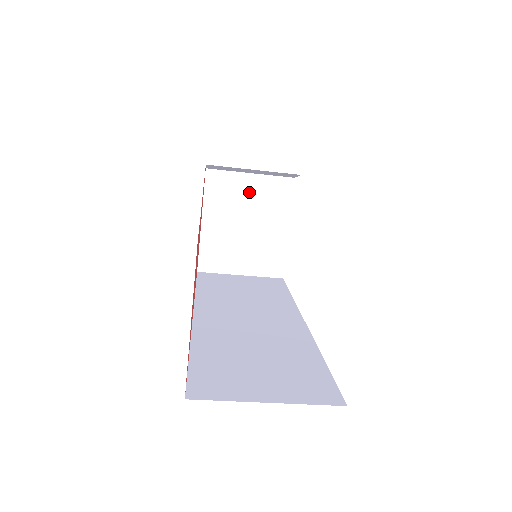
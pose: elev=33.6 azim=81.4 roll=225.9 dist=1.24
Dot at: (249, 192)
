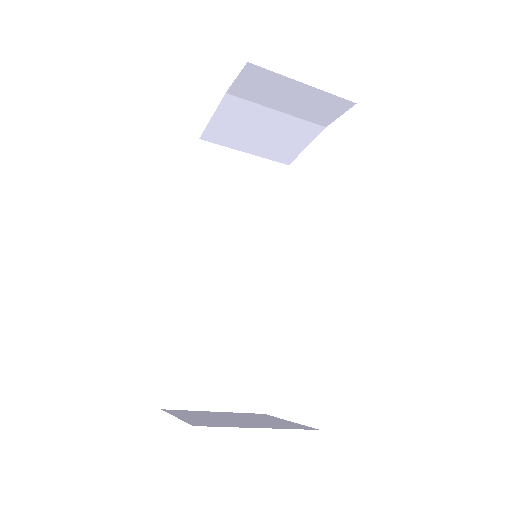
Dot at: (293, 97)
